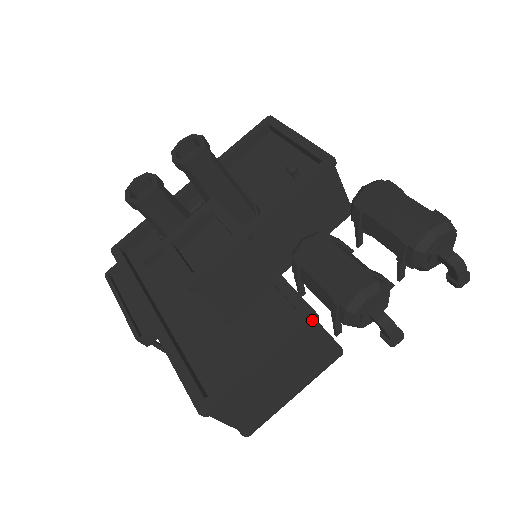
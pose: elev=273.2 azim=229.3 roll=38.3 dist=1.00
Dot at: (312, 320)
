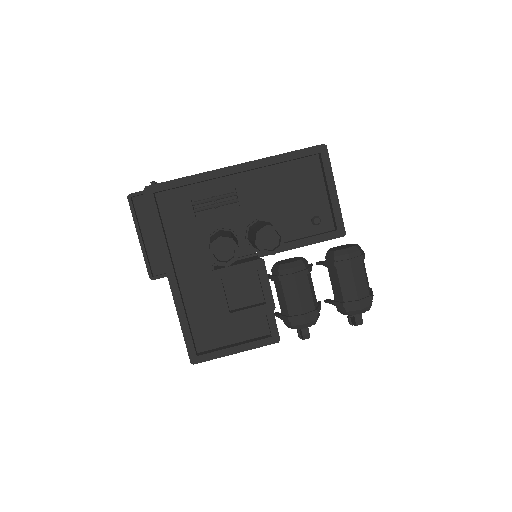
Dot at: occluded
